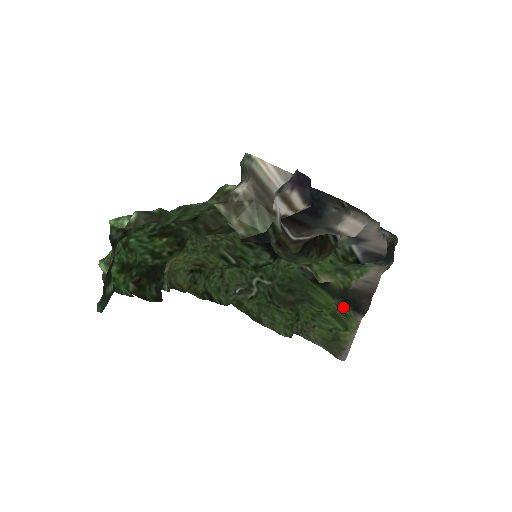
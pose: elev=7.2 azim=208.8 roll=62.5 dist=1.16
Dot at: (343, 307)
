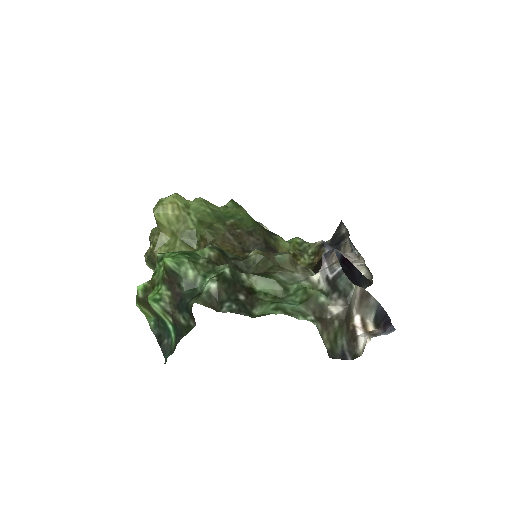
Dot at: occluded
